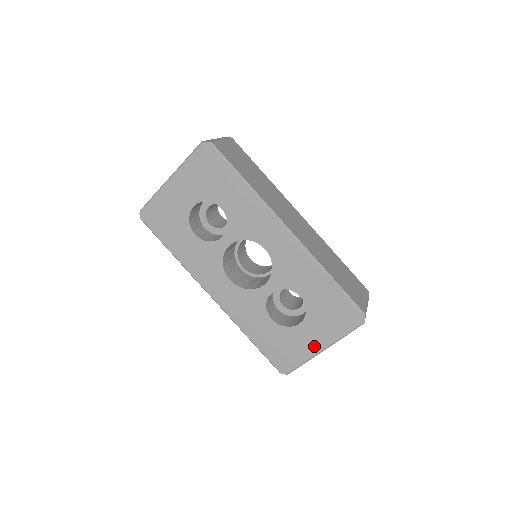
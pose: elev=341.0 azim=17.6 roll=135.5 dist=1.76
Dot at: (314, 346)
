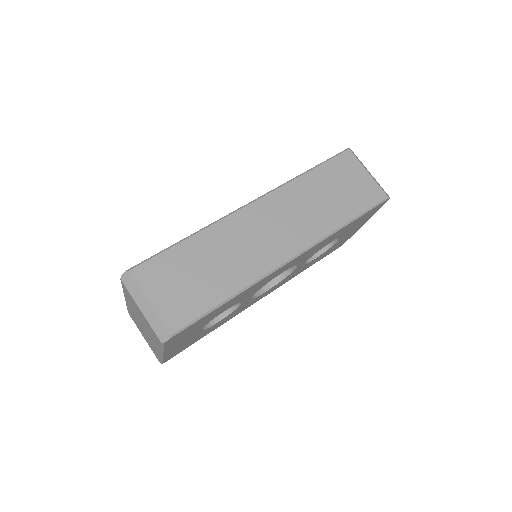
Dot at: occluded
